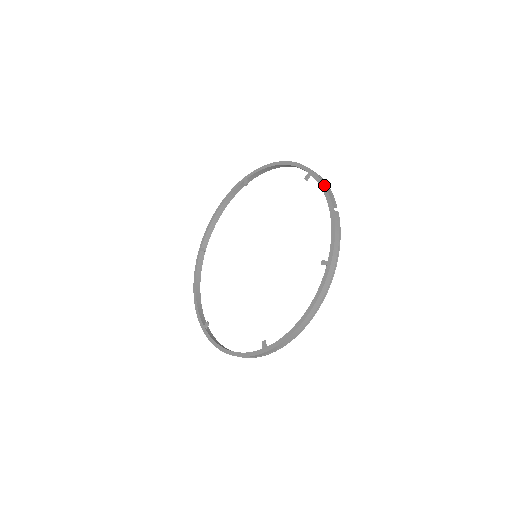
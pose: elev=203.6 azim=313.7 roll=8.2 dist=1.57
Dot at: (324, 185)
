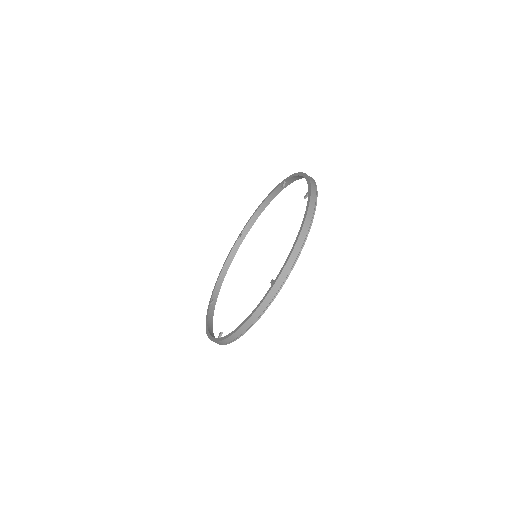
Dot at: (295, 173)
